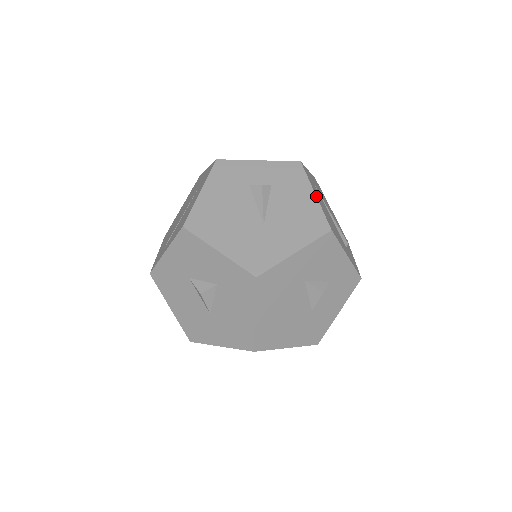
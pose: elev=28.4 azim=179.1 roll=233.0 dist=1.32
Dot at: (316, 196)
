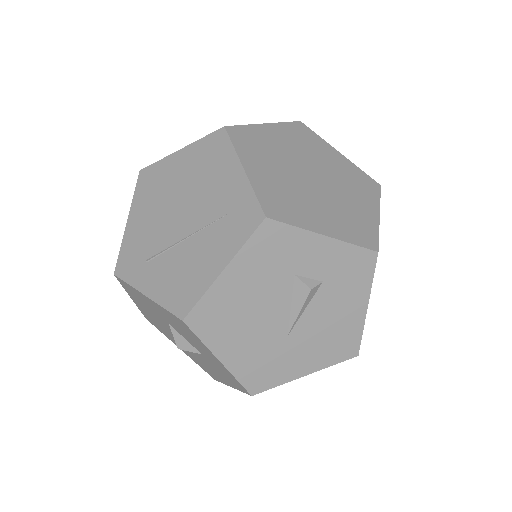
Dot at: occluded
